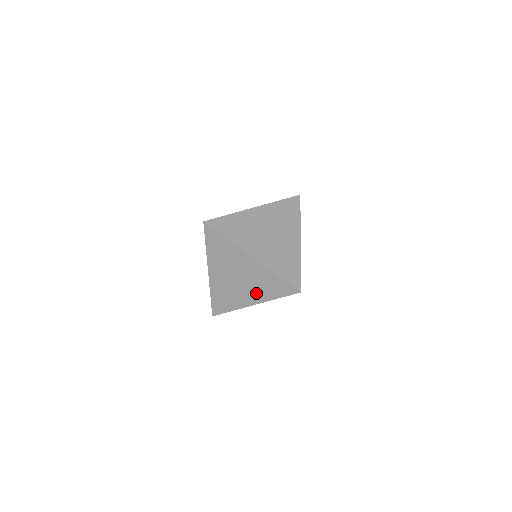
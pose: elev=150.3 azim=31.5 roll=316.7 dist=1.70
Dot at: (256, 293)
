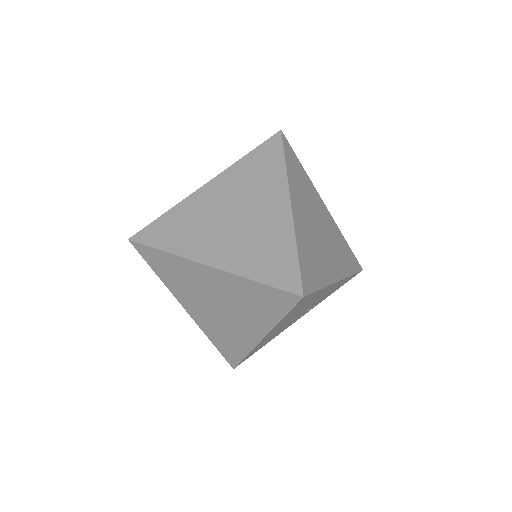
Dot at: (252, 320)
